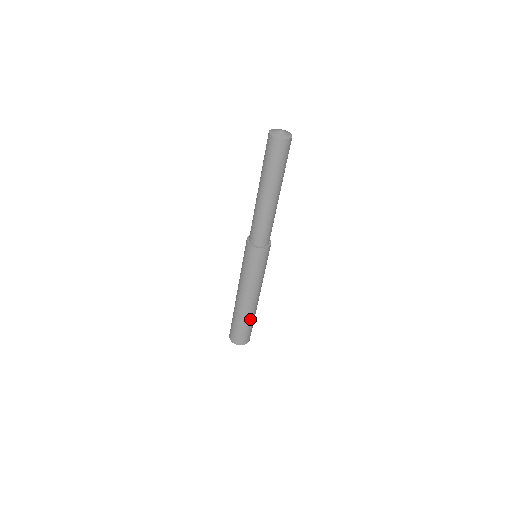
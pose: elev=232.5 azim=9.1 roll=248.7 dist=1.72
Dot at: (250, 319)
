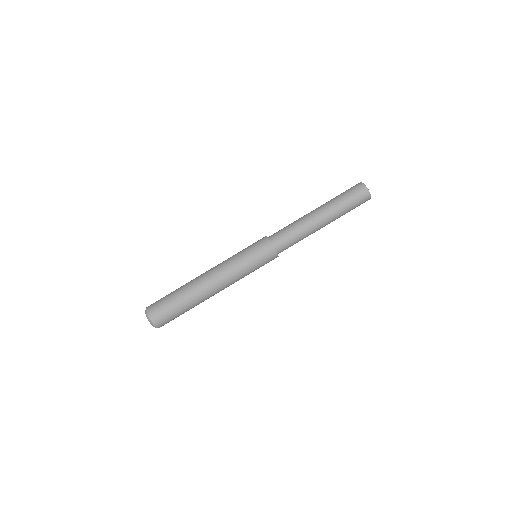
Dot at: (193, 306)
